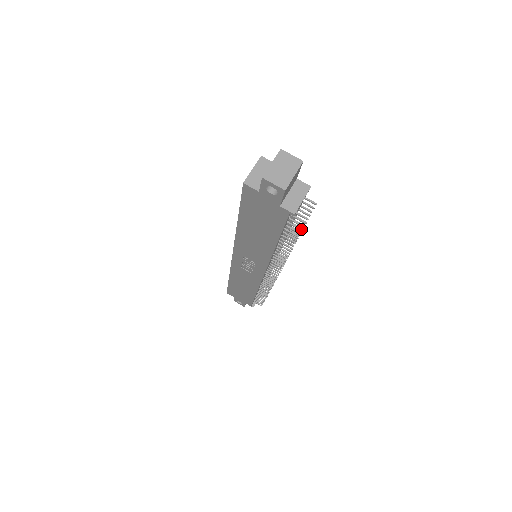
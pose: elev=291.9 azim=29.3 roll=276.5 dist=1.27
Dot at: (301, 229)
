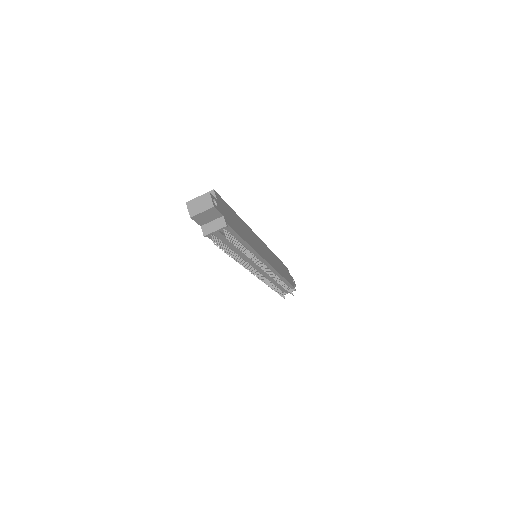
Dot at: (222, 250)
